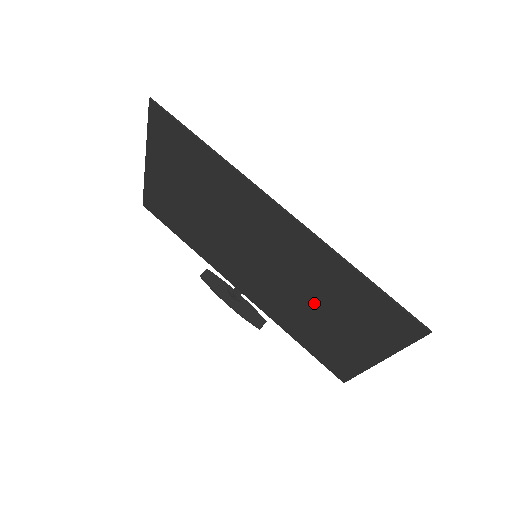
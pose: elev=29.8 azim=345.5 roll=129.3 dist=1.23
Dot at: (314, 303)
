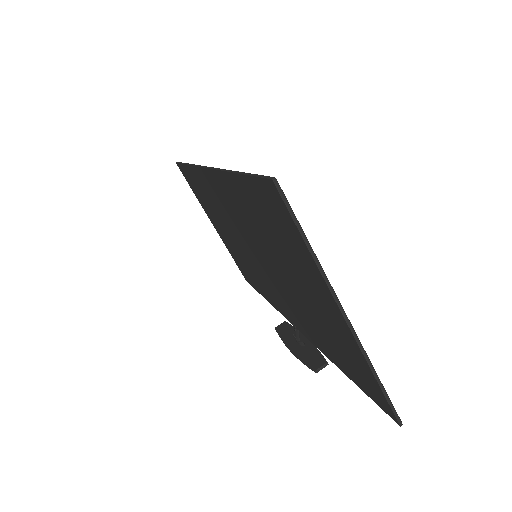
Dot at: (283, 273)
